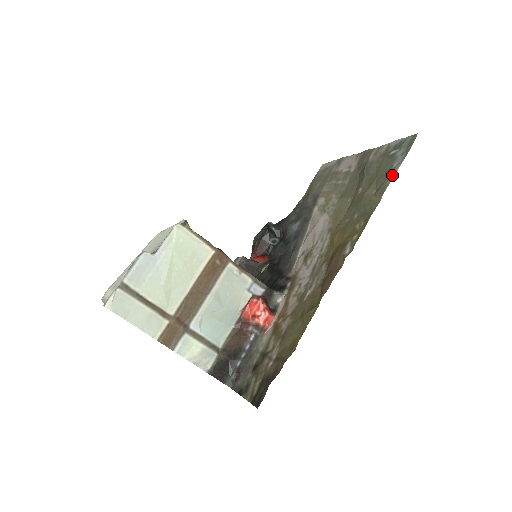
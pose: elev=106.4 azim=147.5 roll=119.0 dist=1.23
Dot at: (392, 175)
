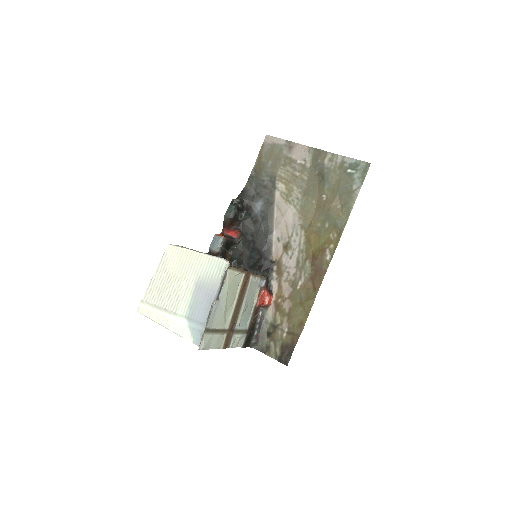
Dot at: (354, 198)
